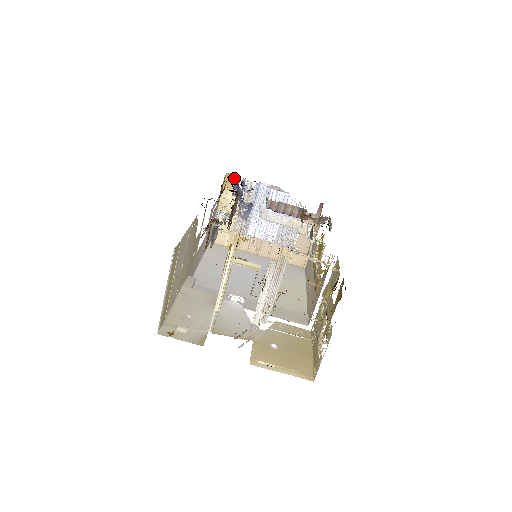
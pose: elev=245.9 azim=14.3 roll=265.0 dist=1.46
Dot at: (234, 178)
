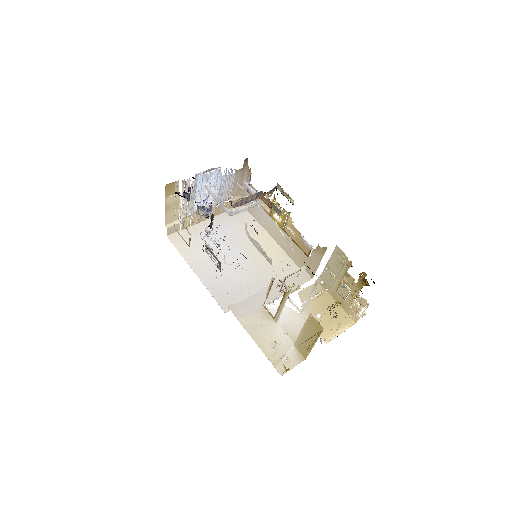
Dot at: (173, 184)
